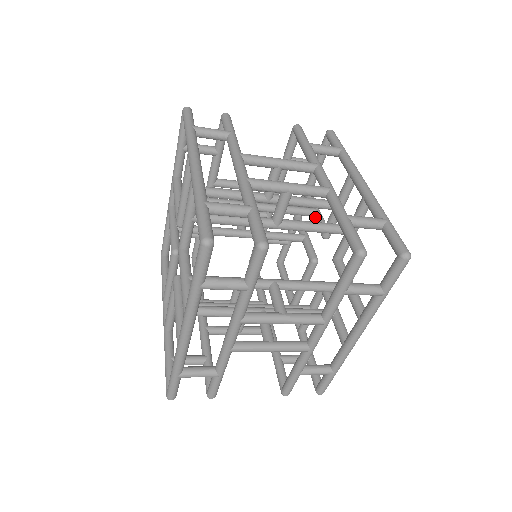
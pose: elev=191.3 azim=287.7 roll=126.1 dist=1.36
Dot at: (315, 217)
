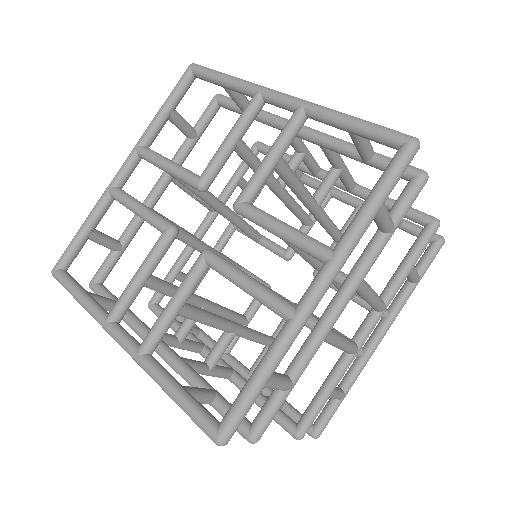
Dot at: (266, 241)
